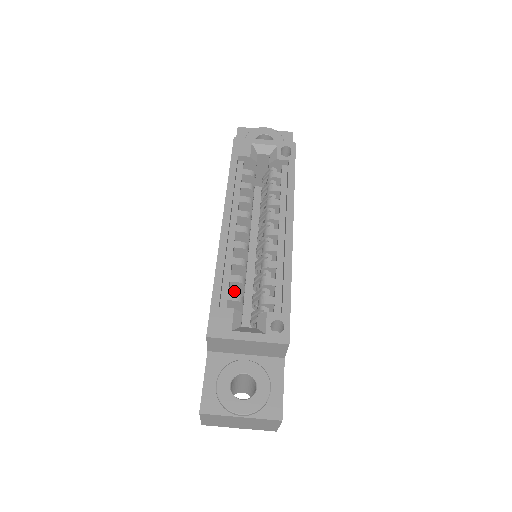
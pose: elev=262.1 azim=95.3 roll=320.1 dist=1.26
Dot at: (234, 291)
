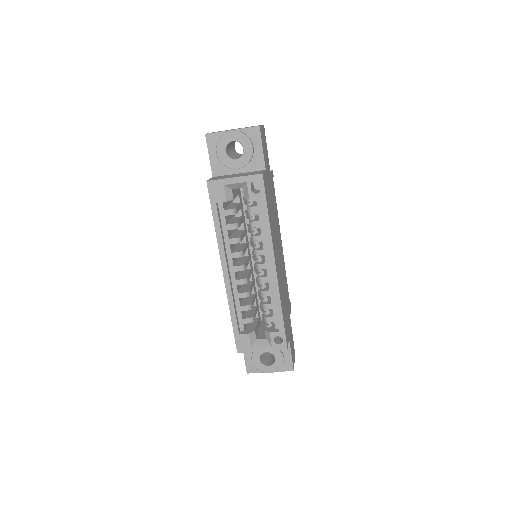
Dot at: occluded
